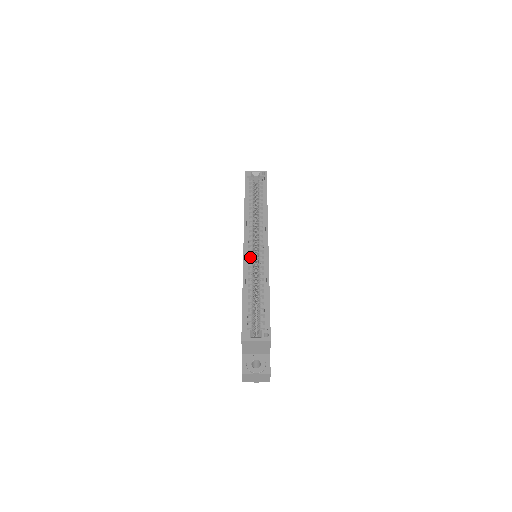
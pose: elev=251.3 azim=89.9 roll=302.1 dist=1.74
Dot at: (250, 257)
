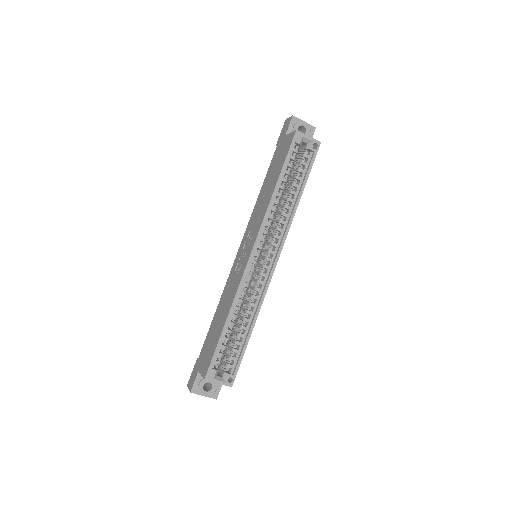
Dot at: (250, 272)
